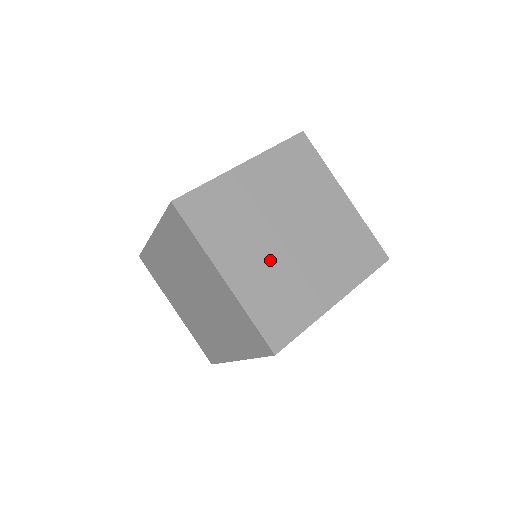
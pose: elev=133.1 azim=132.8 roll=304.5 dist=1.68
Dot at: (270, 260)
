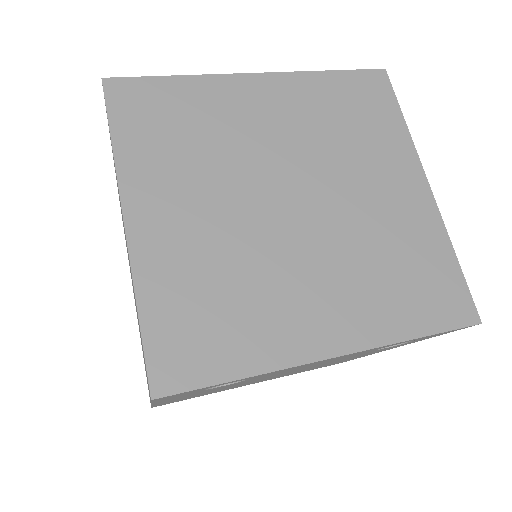
Dot at: (230, 228)
